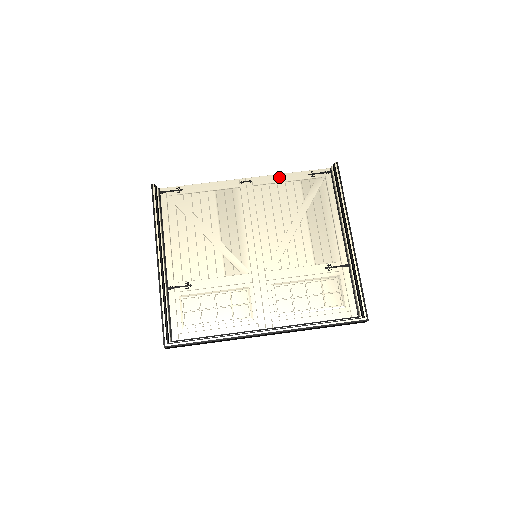
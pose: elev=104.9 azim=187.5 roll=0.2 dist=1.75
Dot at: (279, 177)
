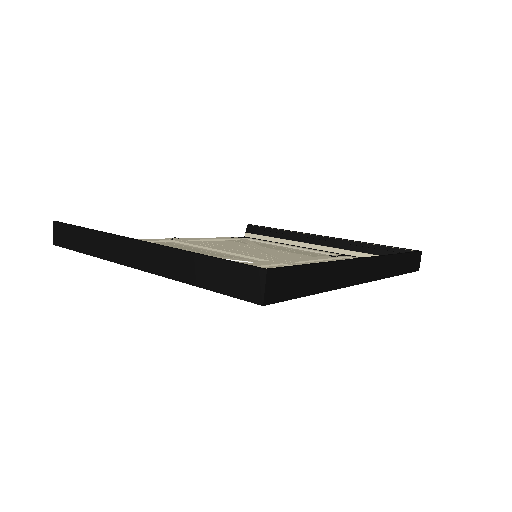
Dot at: (206, 238)
